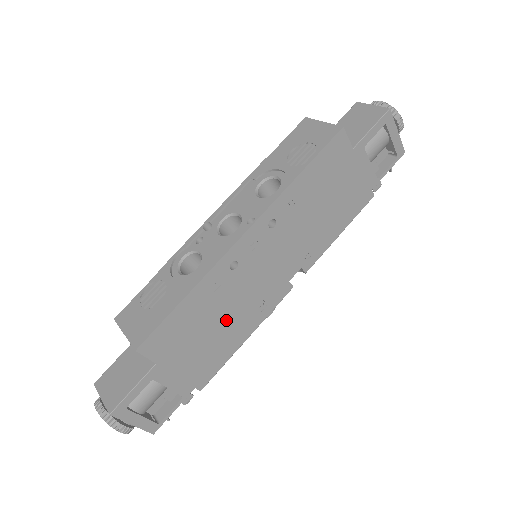
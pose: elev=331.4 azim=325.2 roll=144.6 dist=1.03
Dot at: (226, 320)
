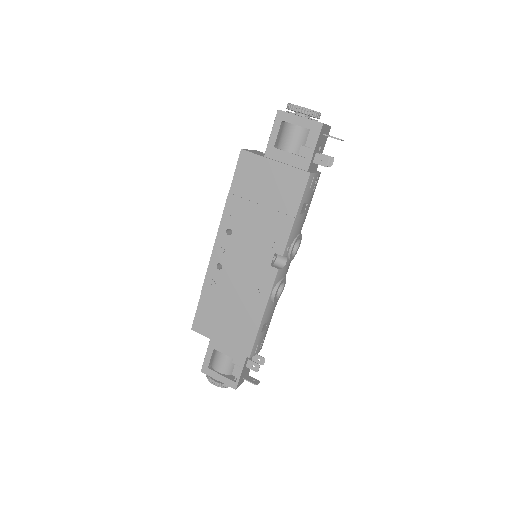
Dot at: (237, 304)
